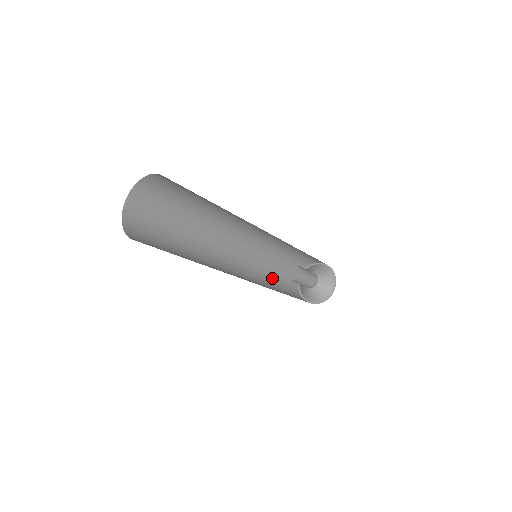
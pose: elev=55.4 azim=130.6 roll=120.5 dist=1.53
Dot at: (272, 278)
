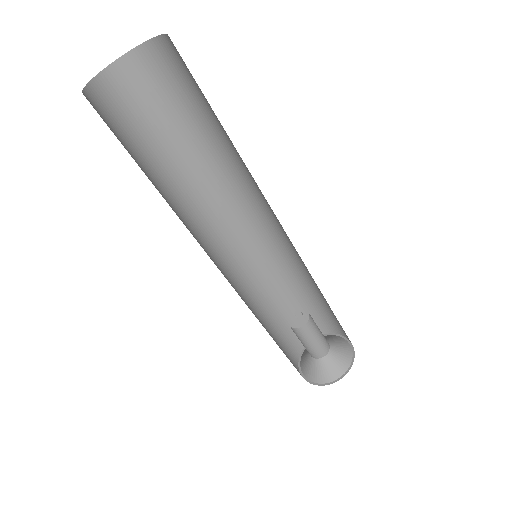
Dot at: (267, 327)
